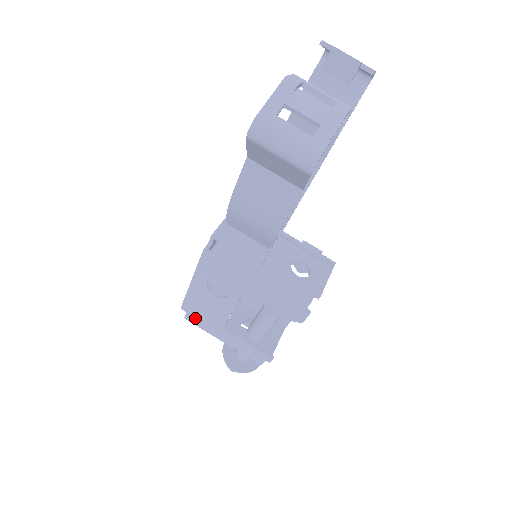
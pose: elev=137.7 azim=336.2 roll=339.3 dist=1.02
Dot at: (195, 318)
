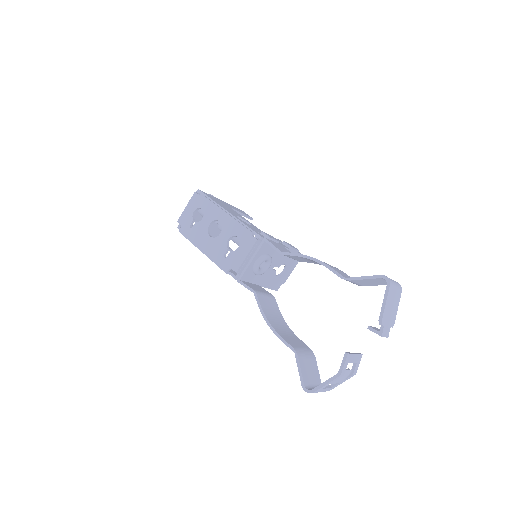
Dot at: occluded
